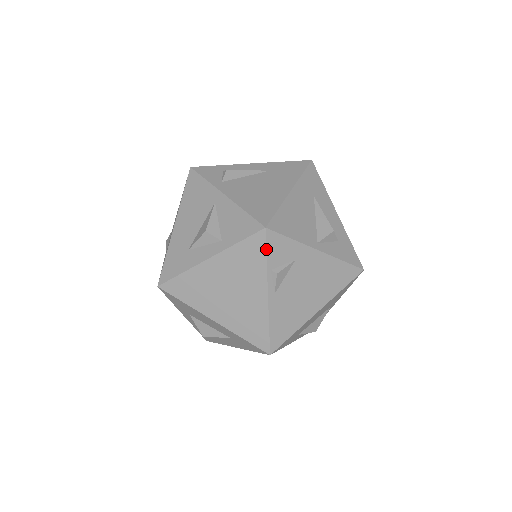
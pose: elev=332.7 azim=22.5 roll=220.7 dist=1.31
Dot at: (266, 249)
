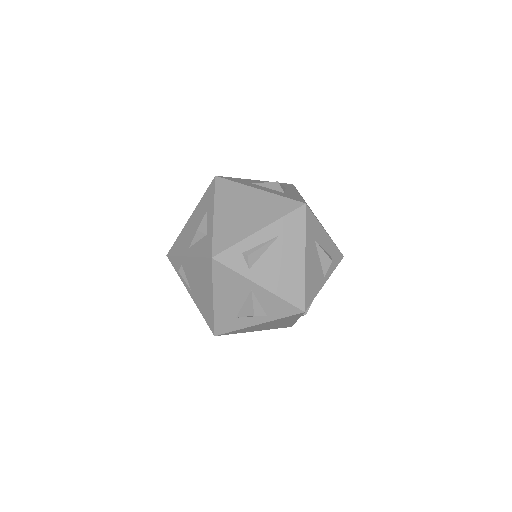
Dot at: occluded
